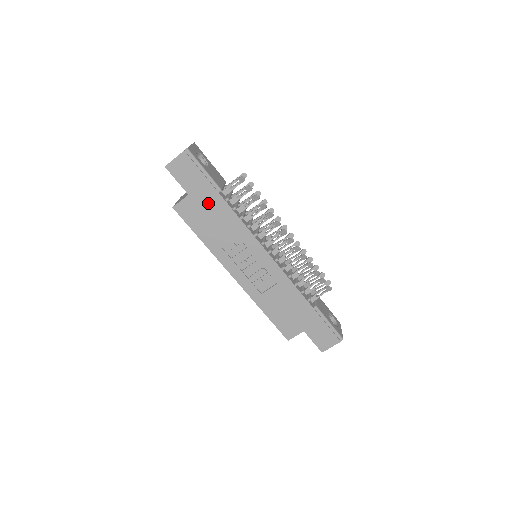
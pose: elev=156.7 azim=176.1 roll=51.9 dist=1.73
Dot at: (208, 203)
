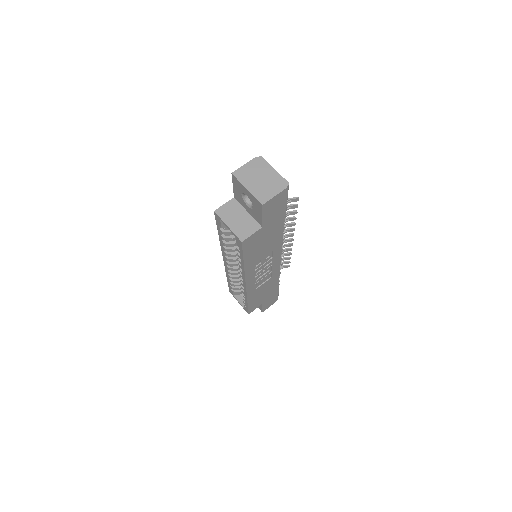
Dot at: (271, 231)
